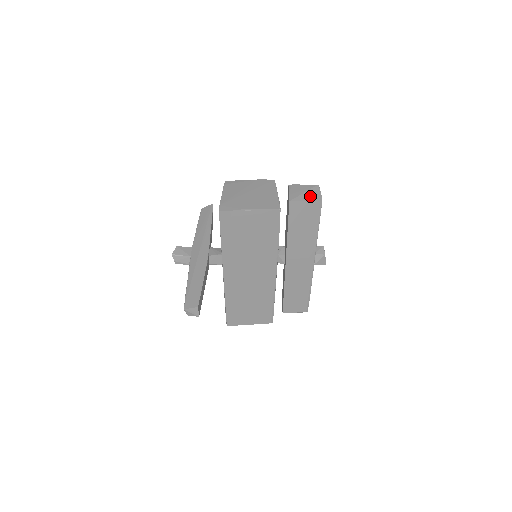
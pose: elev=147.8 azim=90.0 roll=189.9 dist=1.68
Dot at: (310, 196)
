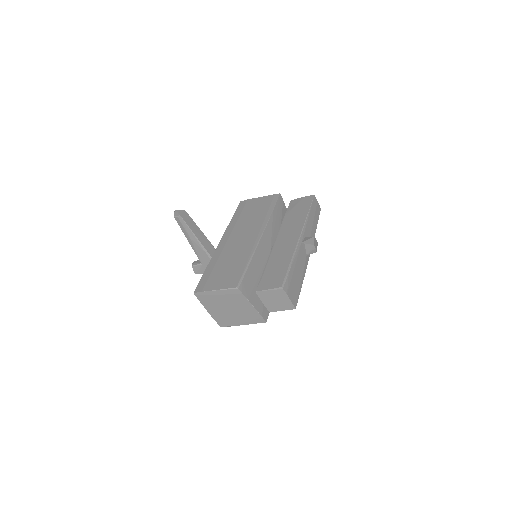
Dot at: occluded
